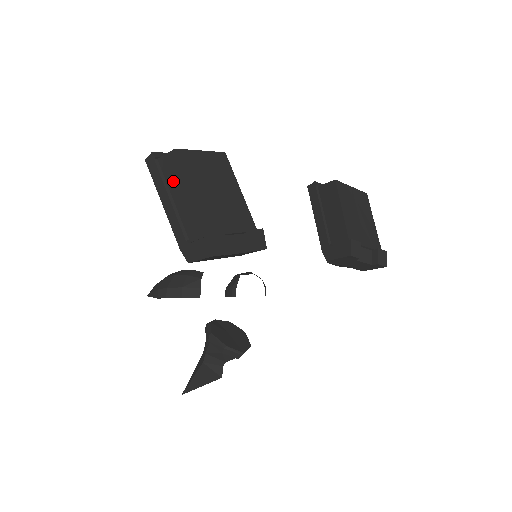
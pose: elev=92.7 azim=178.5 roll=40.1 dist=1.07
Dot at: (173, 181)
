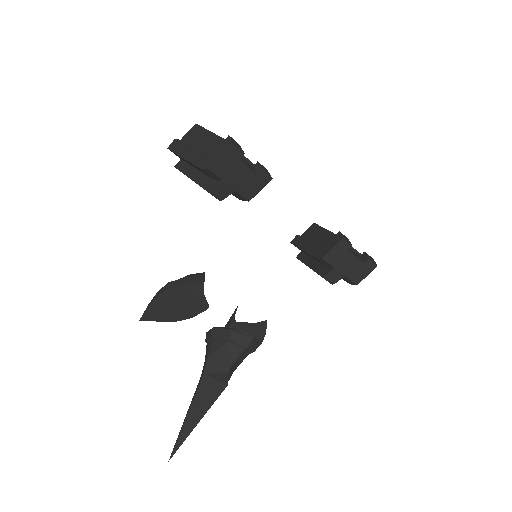
Dot at: (193, 140)
